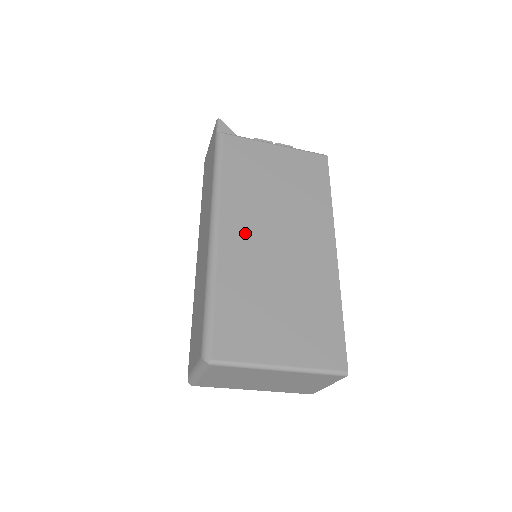
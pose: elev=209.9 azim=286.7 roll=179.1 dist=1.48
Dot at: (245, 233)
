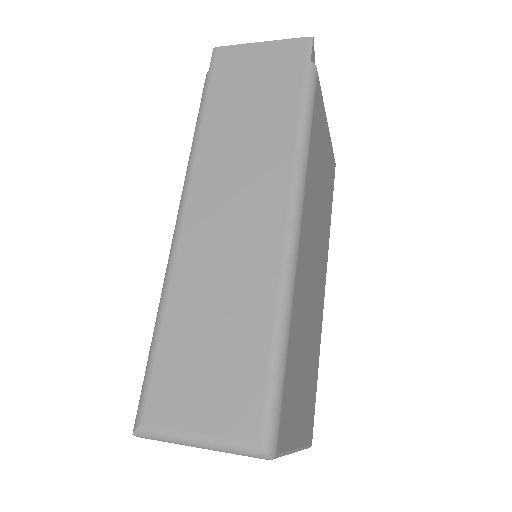
Dot at: (307, 248)
